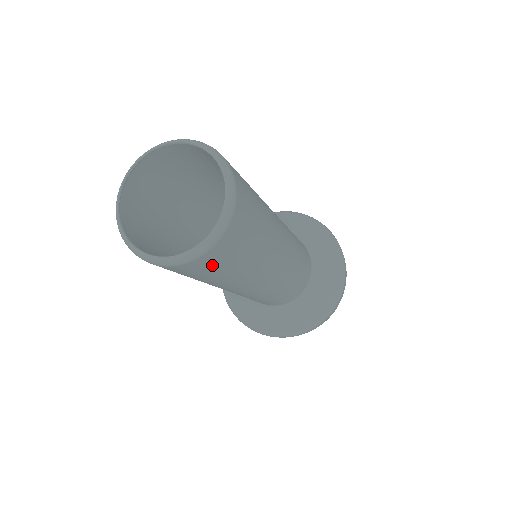
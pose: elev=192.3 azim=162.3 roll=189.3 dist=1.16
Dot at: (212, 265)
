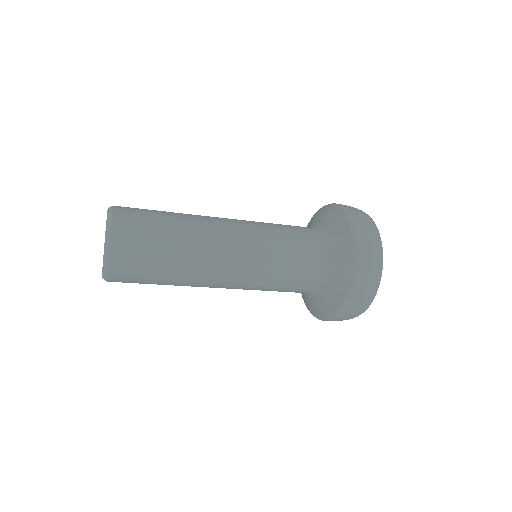
Dot at: occluded
